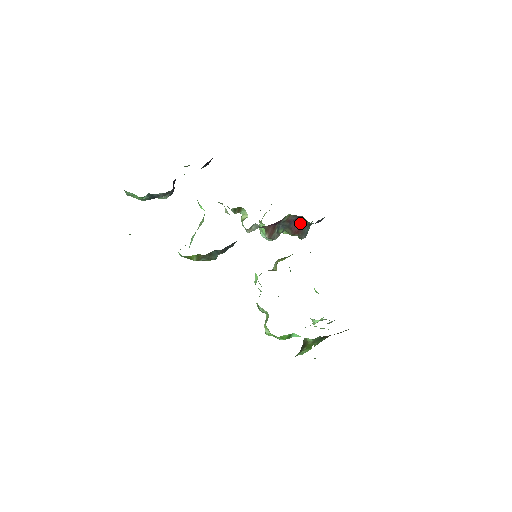
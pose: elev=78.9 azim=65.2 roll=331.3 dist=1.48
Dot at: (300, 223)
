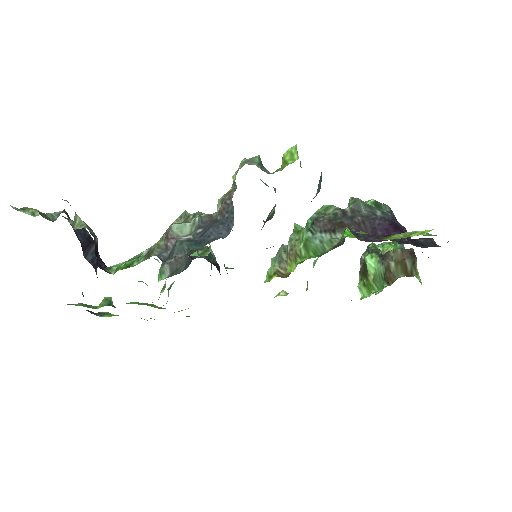
Dot at: occluded
